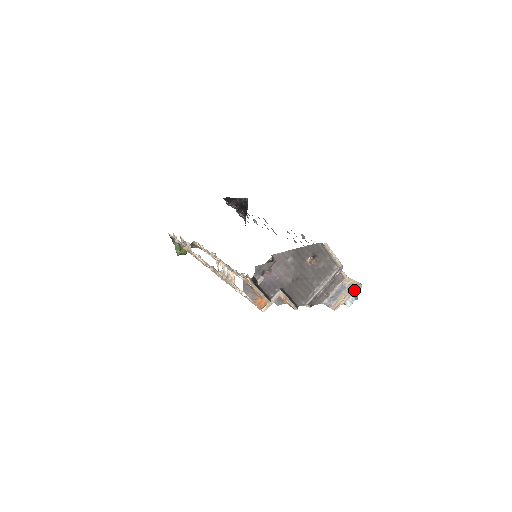
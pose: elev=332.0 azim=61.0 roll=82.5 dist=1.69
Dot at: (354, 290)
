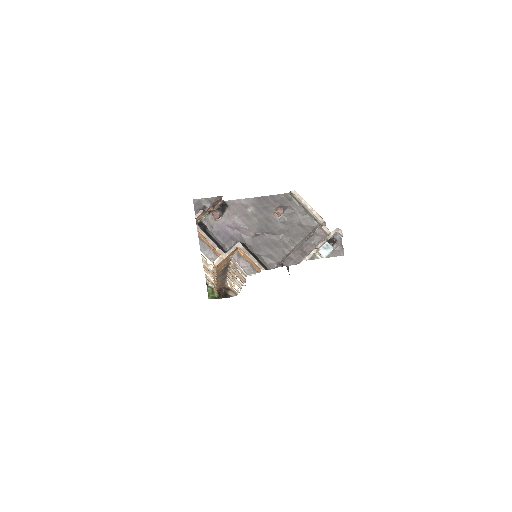
Dot at: (333, 238)
